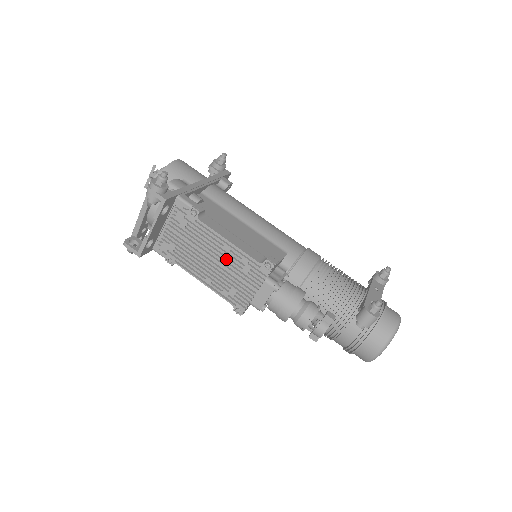
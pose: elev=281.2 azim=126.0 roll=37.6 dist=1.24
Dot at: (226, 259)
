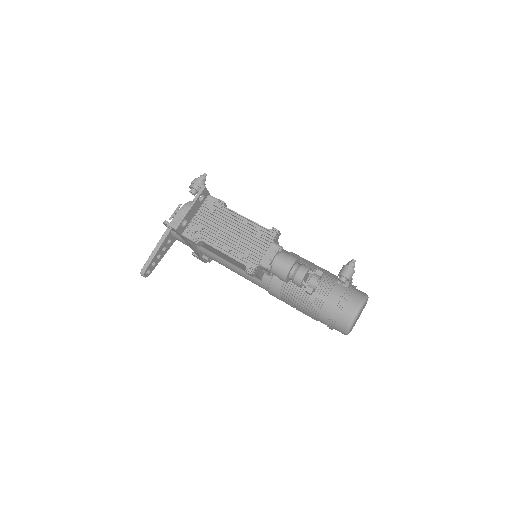
Dot at: (243, 231)
